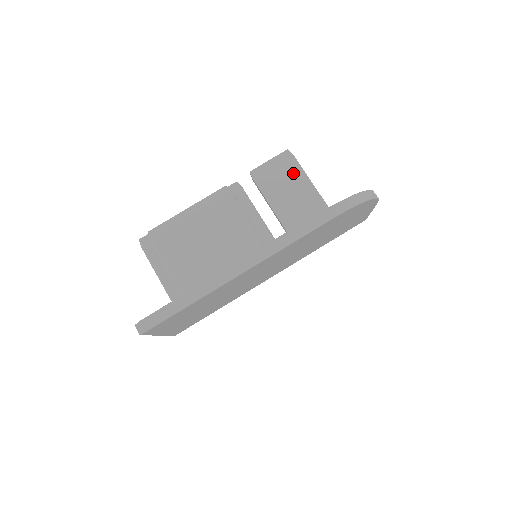
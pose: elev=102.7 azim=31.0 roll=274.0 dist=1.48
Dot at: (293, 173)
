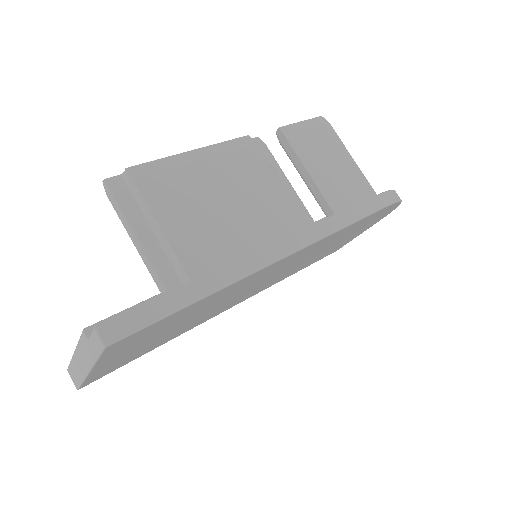
Dot at: (332, 144)
